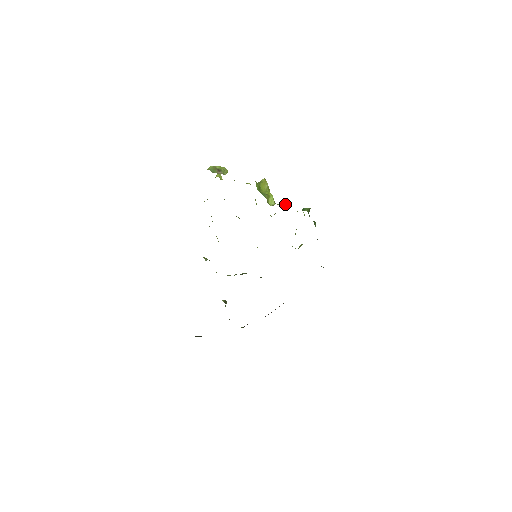
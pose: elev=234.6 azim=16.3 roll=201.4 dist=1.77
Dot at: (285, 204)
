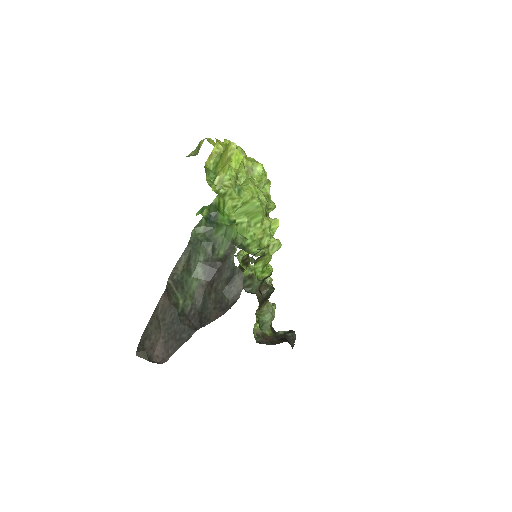
Dot at: (244, 181)
